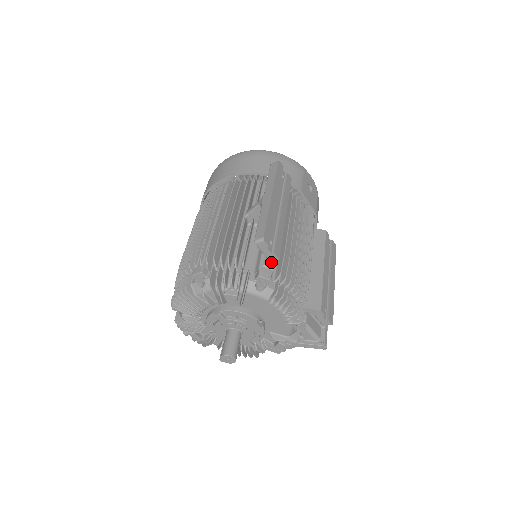
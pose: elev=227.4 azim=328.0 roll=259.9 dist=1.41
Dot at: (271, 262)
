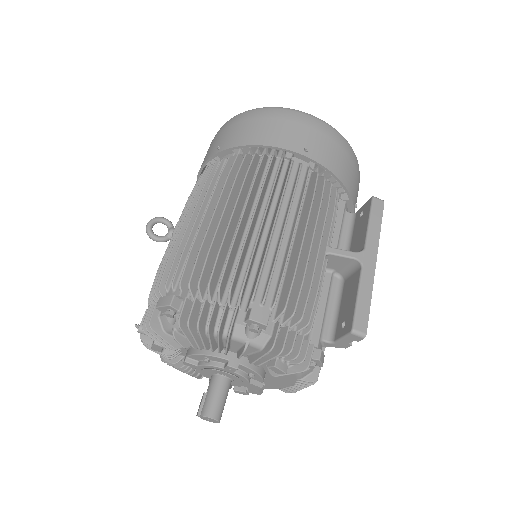
Dot at: (334, 344)
